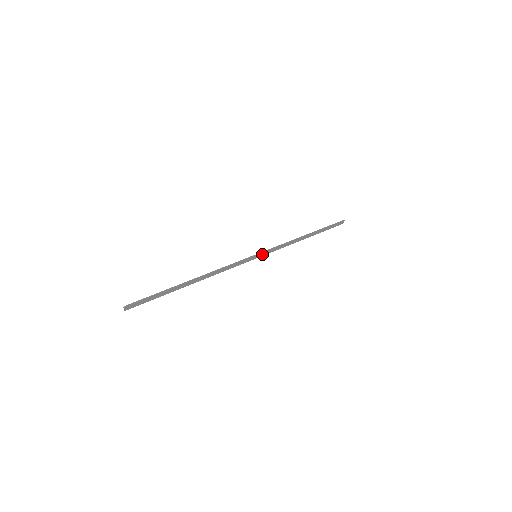
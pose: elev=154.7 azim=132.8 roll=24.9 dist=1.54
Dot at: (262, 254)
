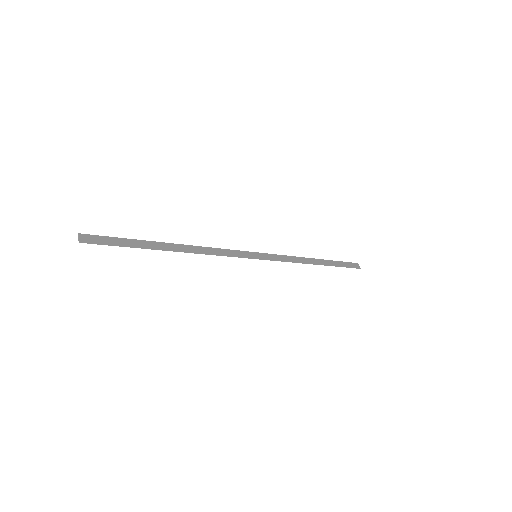
Dot at: (264, 258)
